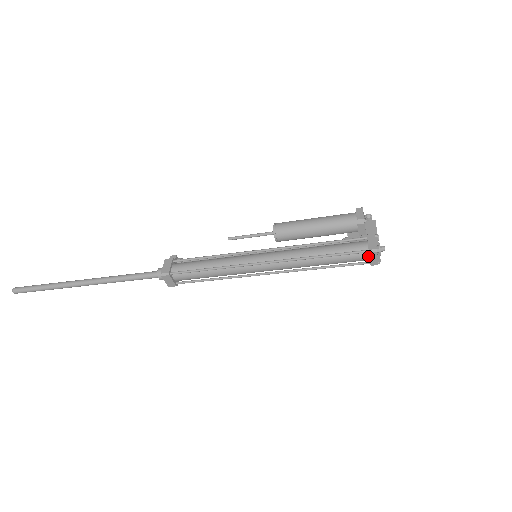
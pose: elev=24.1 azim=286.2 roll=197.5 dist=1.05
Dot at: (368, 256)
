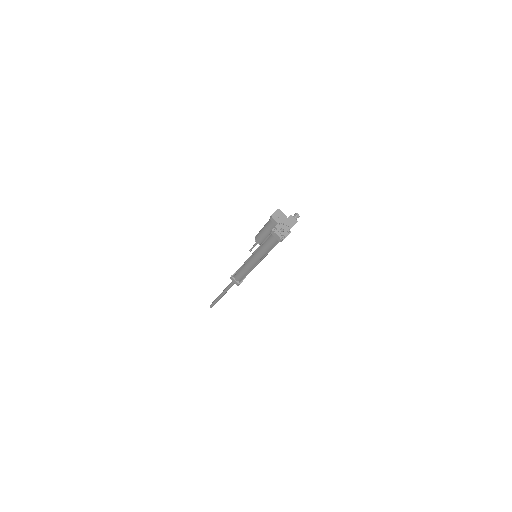
Dot at: (275, 236)
